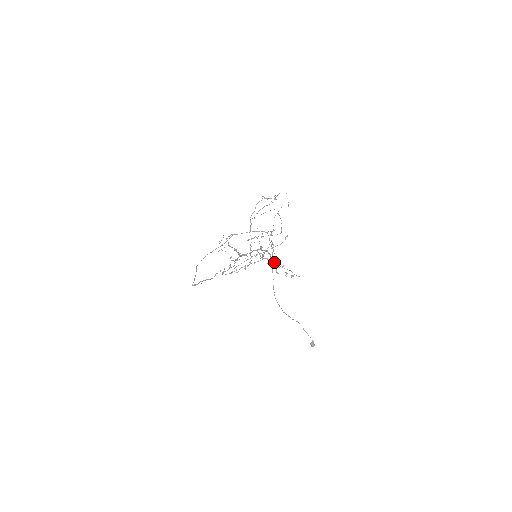
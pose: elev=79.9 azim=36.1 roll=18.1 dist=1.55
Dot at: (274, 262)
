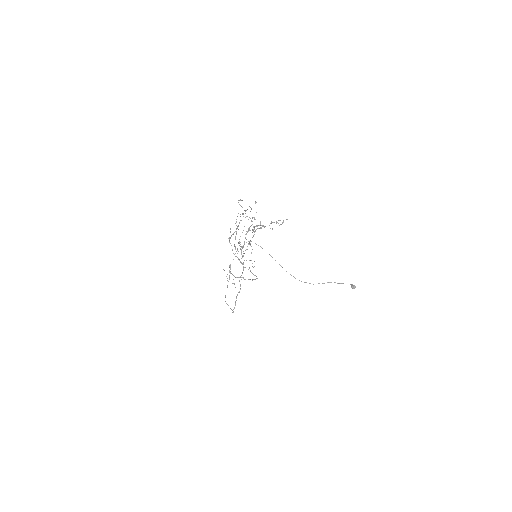
Dot at: (264, 226)
